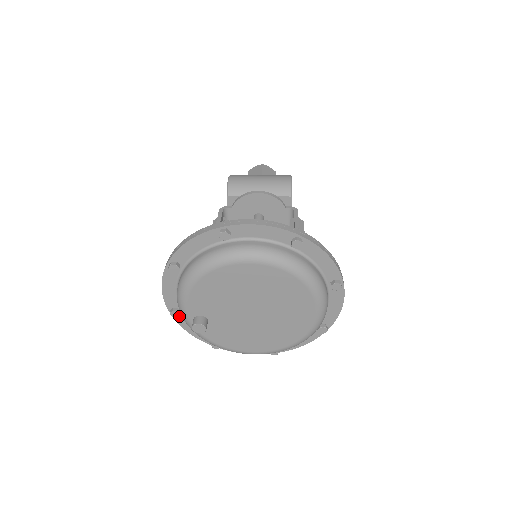
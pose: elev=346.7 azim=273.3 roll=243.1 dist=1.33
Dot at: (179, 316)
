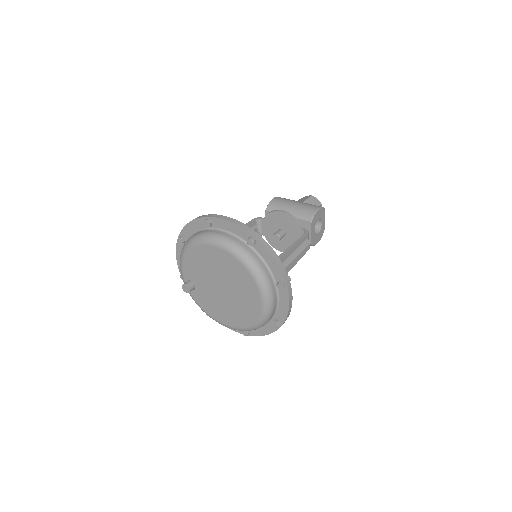
Dot at: occluded
